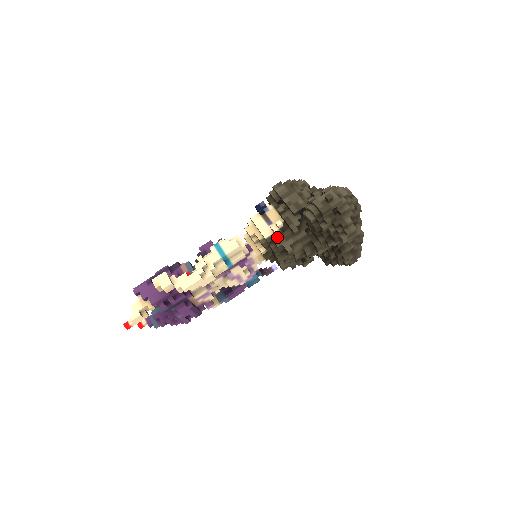
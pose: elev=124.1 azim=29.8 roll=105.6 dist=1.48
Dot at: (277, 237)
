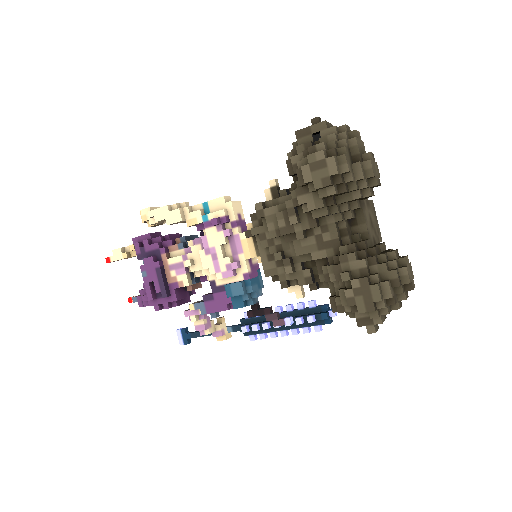
Dot at: occluded
